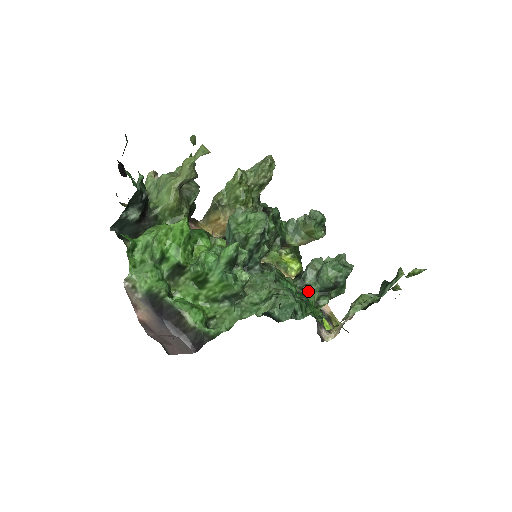
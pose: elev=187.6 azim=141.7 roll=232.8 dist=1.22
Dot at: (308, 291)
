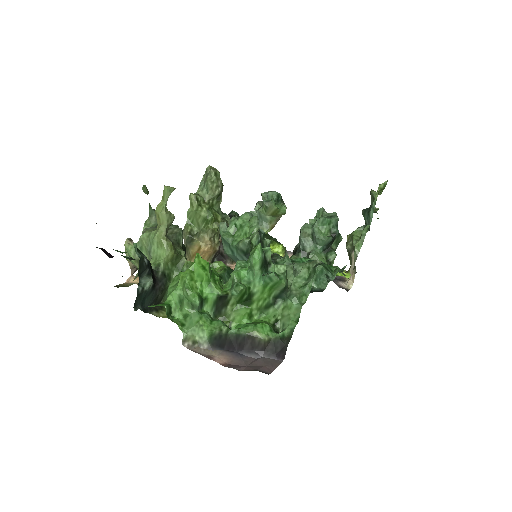
Dot at: (315, 256)
